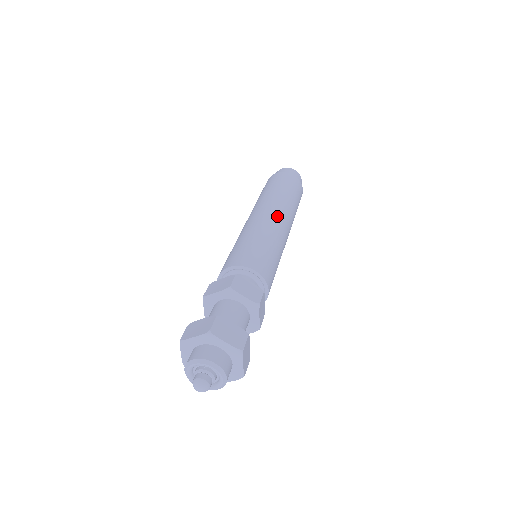
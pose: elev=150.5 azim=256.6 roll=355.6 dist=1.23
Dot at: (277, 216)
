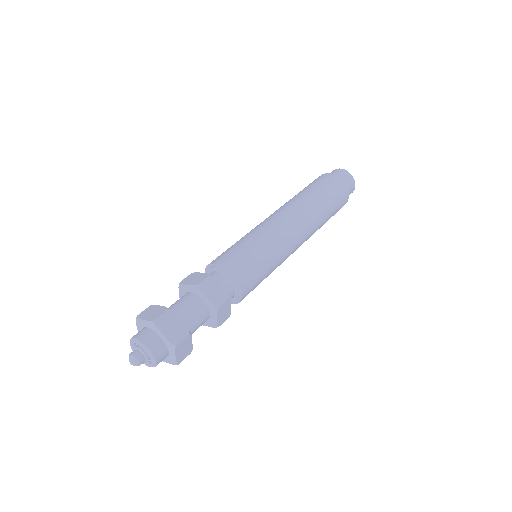
Dot at: (293, 224)
